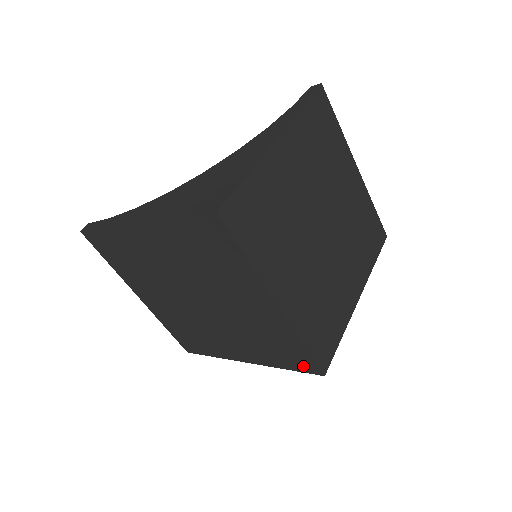
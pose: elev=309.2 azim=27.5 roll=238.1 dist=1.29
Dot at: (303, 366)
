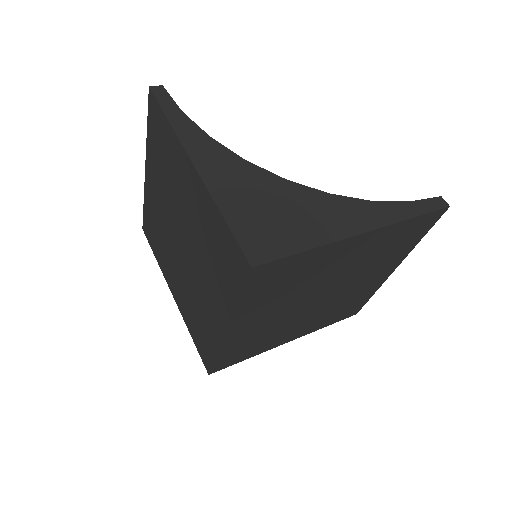
Dot at: (203, 354)
